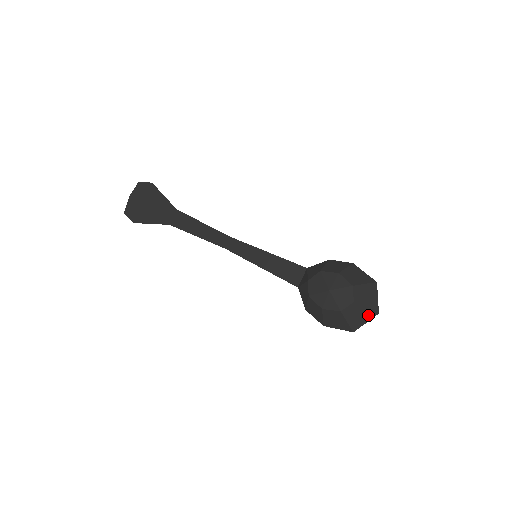
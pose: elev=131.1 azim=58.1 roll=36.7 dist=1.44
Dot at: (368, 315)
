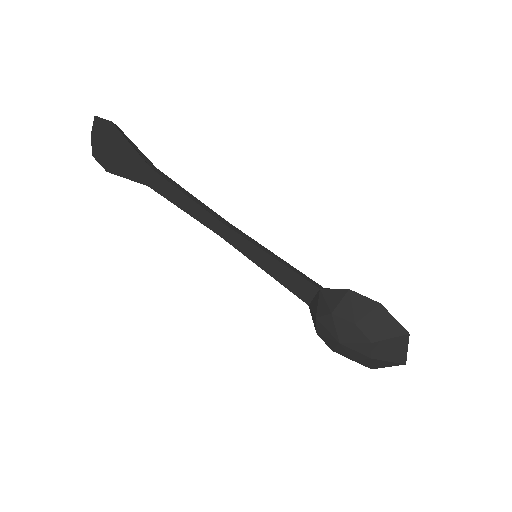
Dot at: (391, 364)
